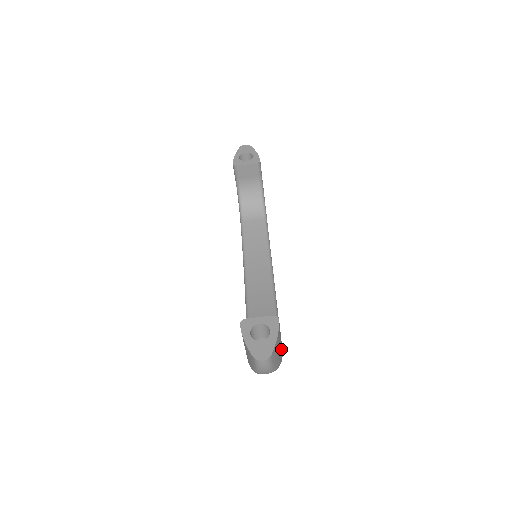
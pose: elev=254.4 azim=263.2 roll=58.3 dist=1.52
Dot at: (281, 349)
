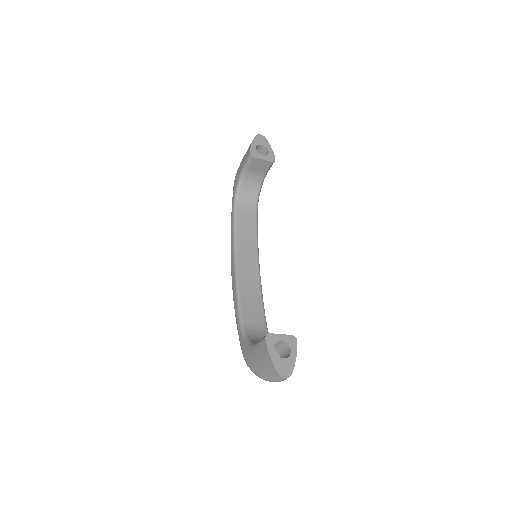
Dot at: occluded
